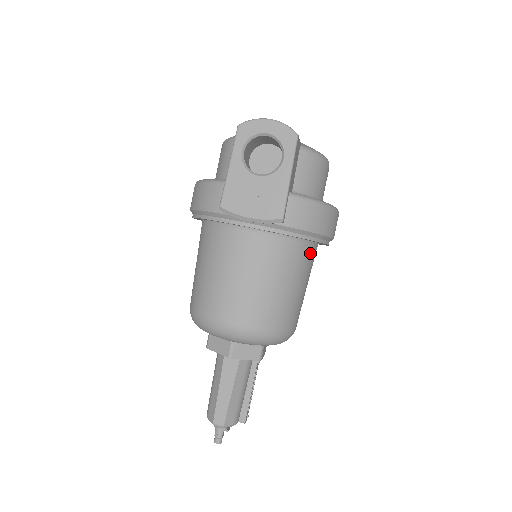
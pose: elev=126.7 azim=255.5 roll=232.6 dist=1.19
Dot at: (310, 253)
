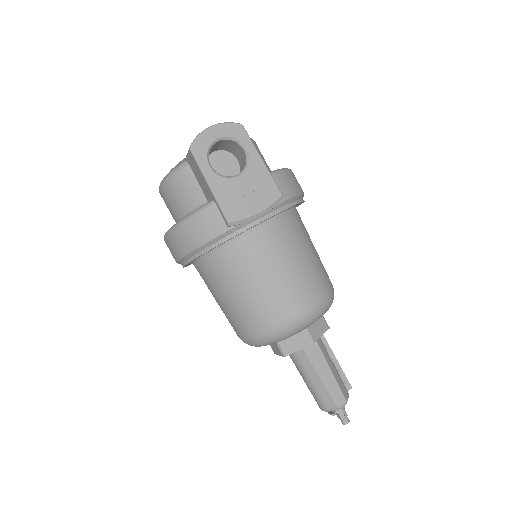
Dot at: (300, 217)
